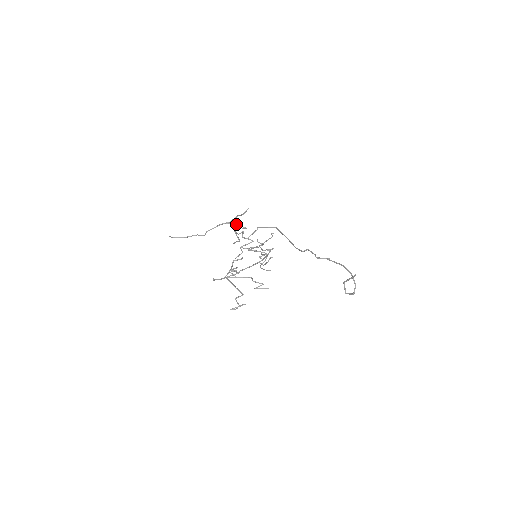
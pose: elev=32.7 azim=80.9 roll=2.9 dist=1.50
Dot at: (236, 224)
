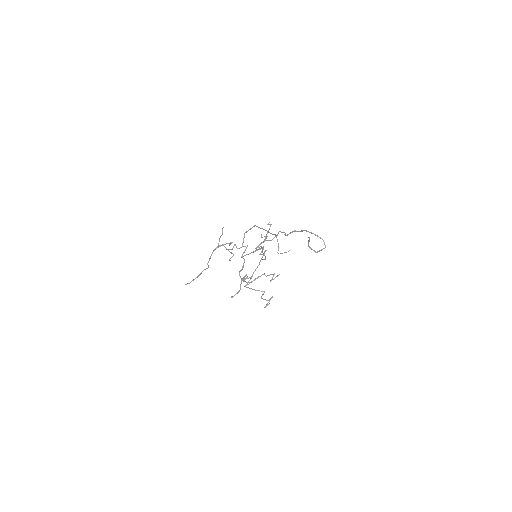
Dot at: (223, 244)
